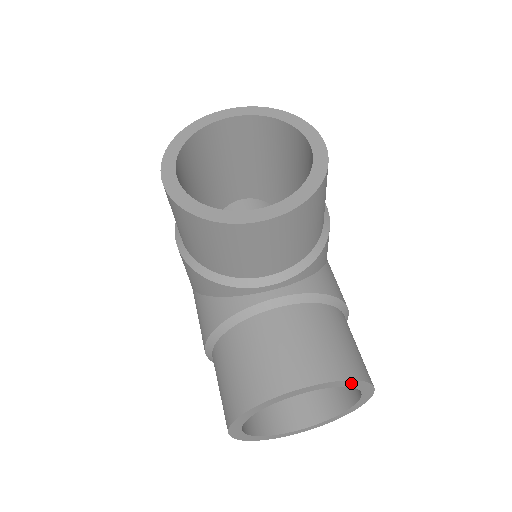
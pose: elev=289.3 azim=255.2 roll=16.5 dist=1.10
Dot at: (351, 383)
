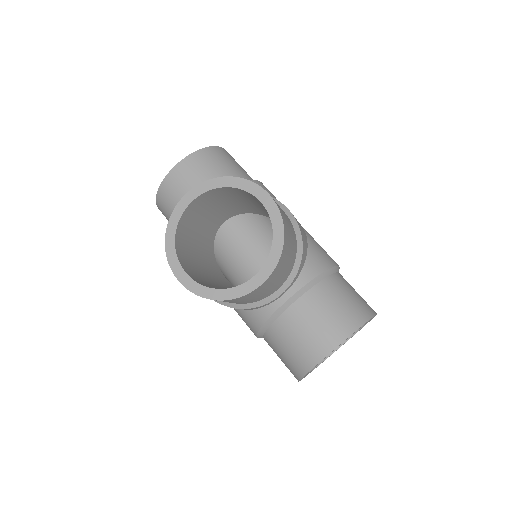
Dot at: occluded
